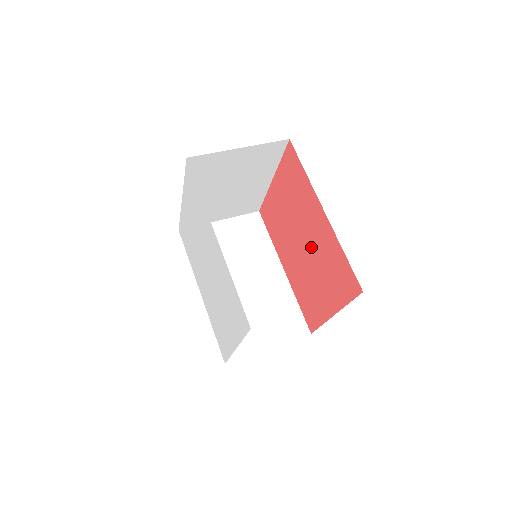
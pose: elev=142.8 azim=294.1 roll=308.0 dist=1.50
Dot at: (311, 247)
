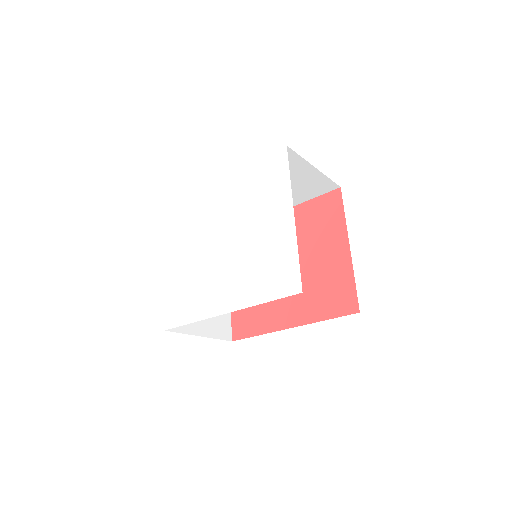
Dot at: occluded
